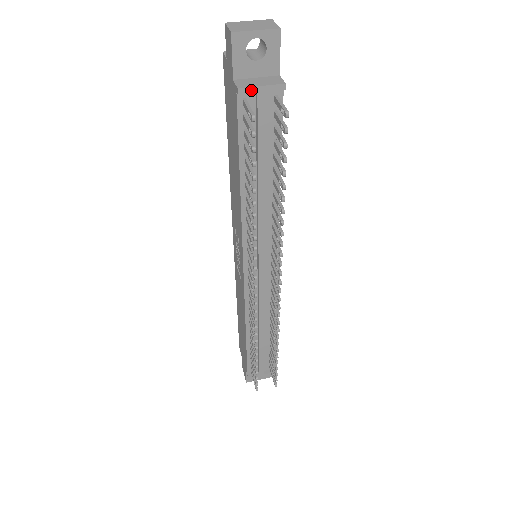
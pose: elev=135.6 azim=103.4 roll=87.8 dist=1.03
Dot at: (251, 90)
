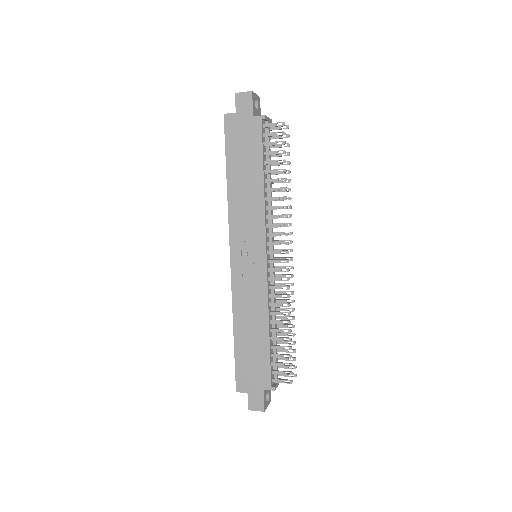
Dot at: (267, 118)
